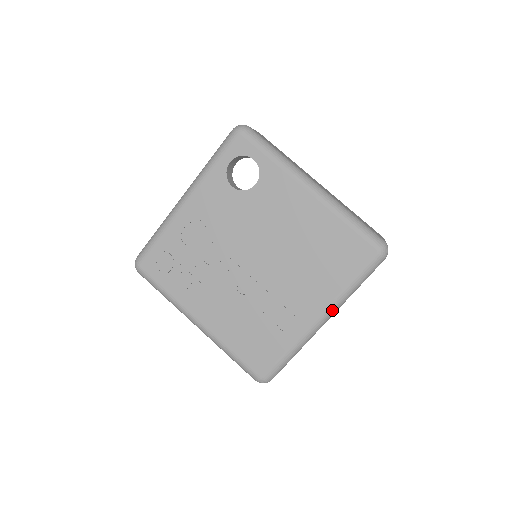
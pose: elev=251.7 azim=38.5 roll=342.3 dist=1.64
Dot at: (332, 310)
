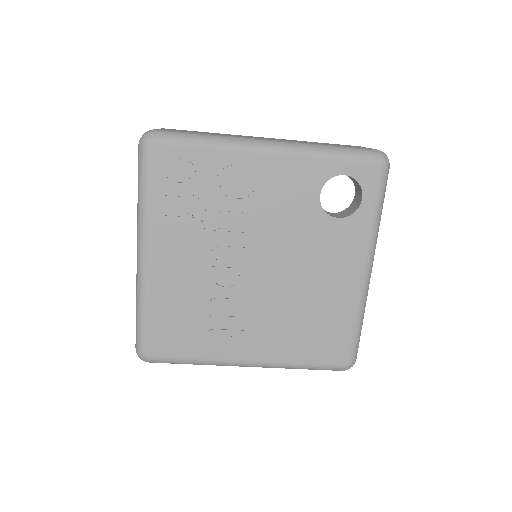
Dot at: (266, 366)
